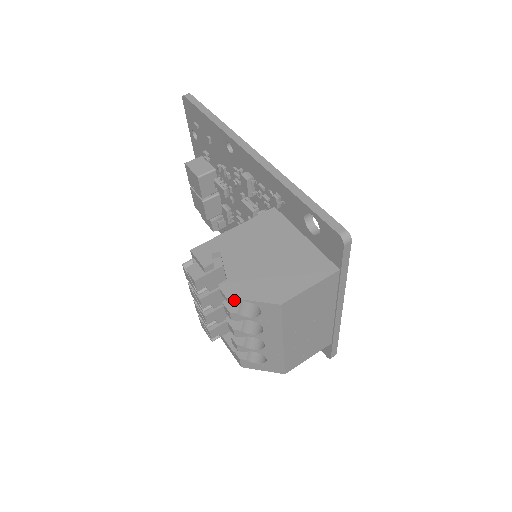
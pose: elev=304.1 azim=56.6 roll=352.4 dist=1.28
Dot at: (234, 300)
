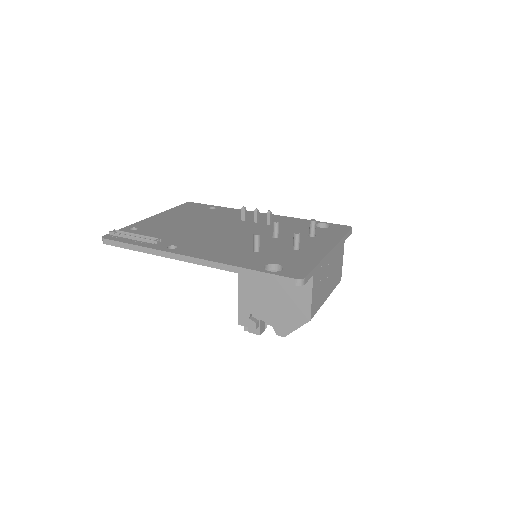
Dot at: (288, 334)
